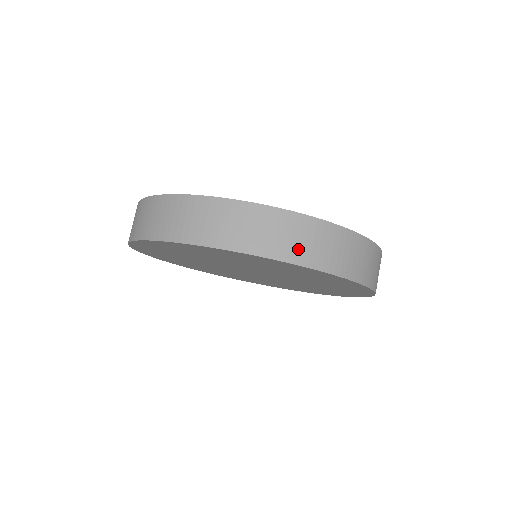
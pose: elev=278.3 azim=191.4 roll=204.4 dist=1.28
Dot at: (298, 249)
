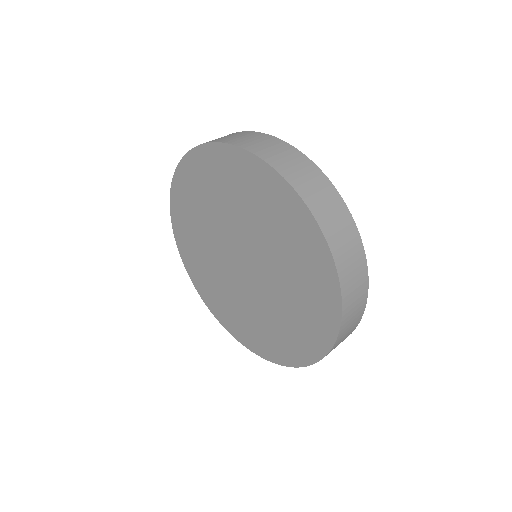
Dot at: (325, 215)
